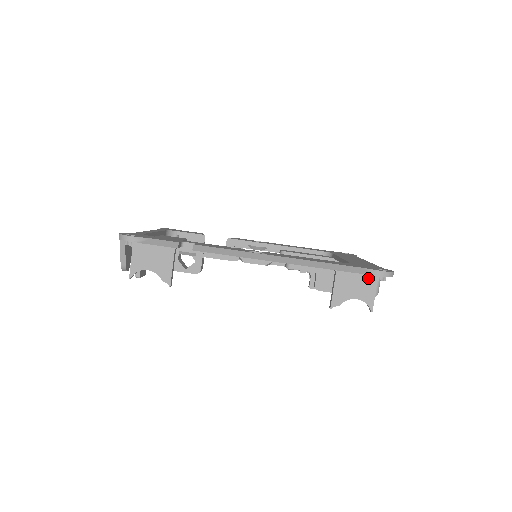
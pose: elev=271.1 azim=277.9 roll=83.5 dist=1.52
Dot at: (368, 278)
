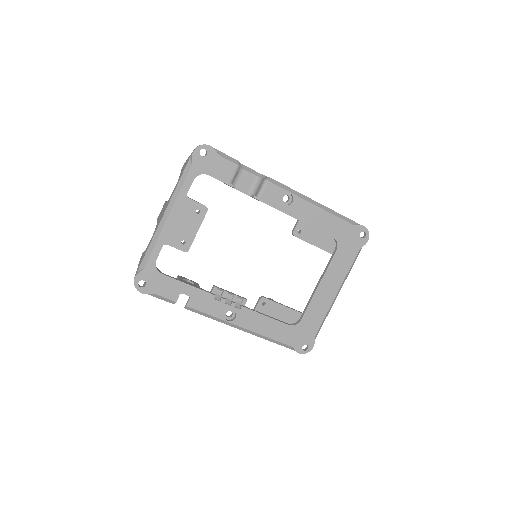
Dot at: occluded
